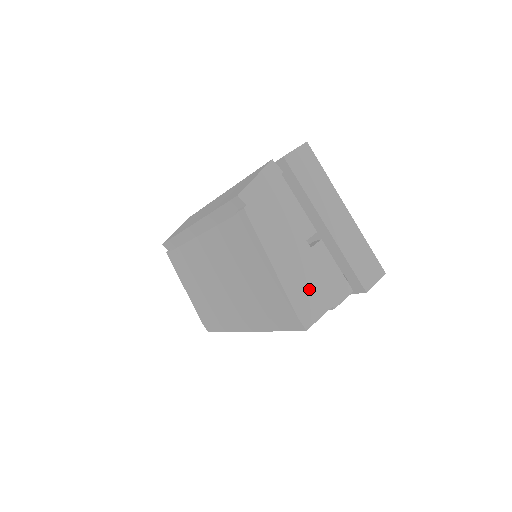
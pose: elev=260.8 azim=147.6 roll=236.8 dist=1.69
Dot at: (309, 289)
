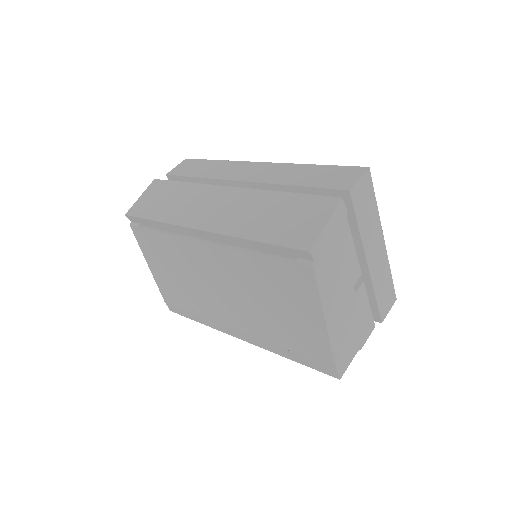
Dot at: (348, 337)
